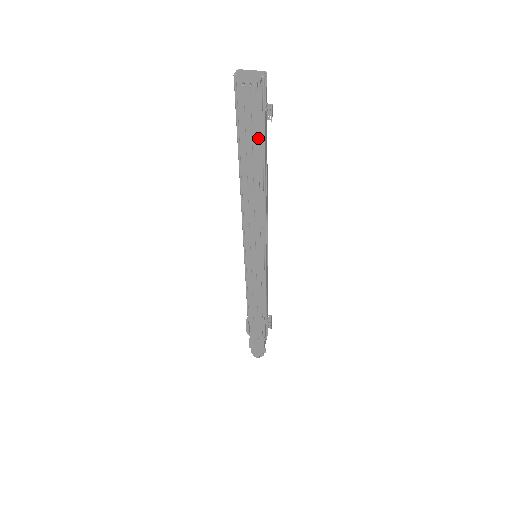
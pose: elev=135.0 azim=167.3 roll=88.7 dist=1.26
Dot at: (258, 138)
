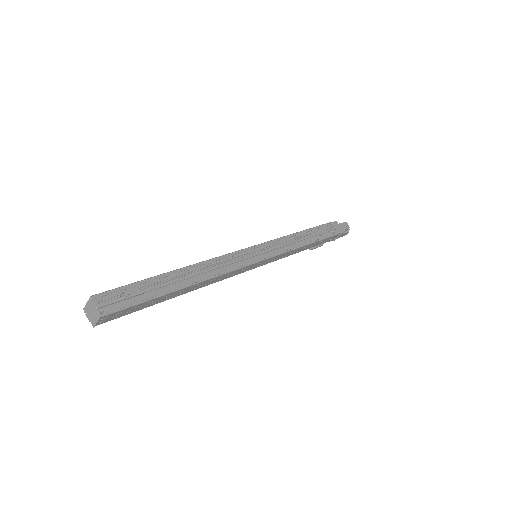
Dot at: (151, 300)
